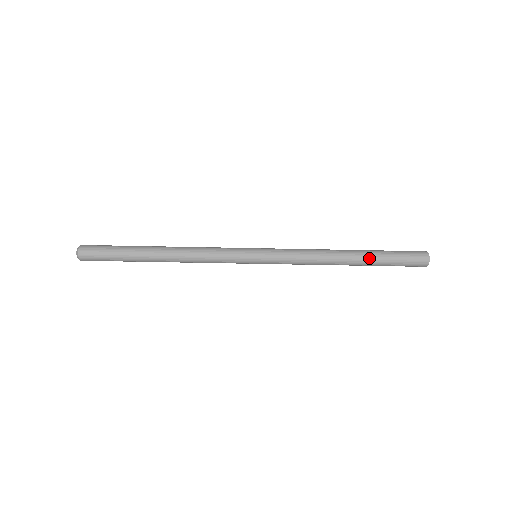
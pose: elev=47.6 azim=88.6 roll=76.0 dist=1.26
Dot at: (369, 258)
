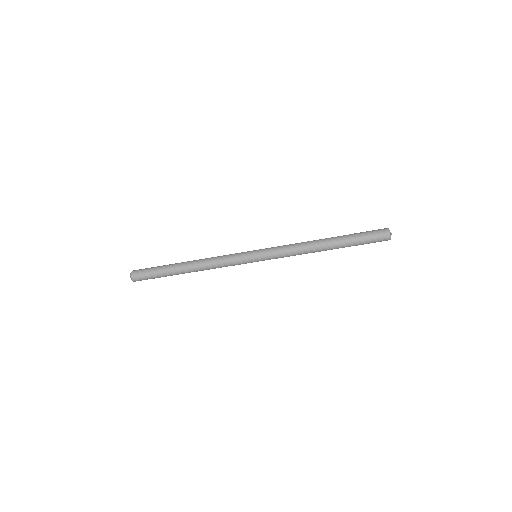
Dot at: (340, 238)
